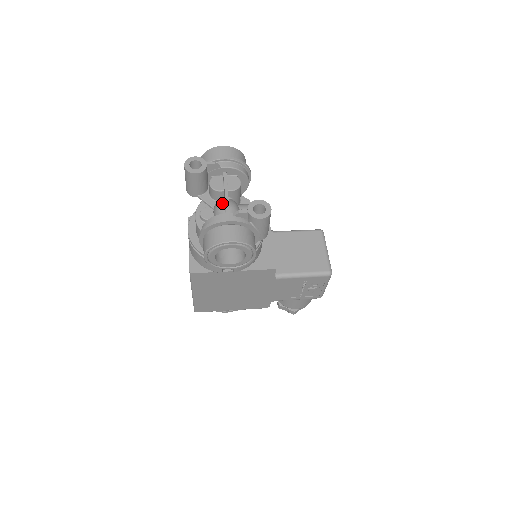
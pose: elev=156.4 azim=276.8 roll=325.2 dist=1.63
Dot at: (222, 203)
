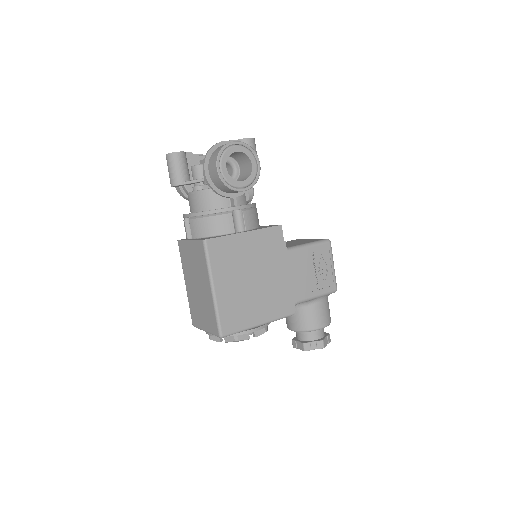
Dot at: occluded
